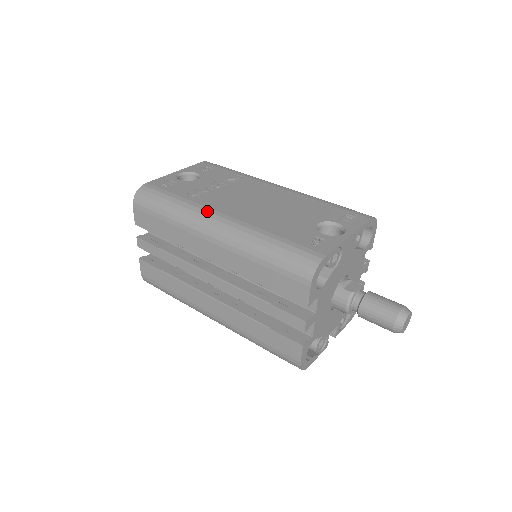
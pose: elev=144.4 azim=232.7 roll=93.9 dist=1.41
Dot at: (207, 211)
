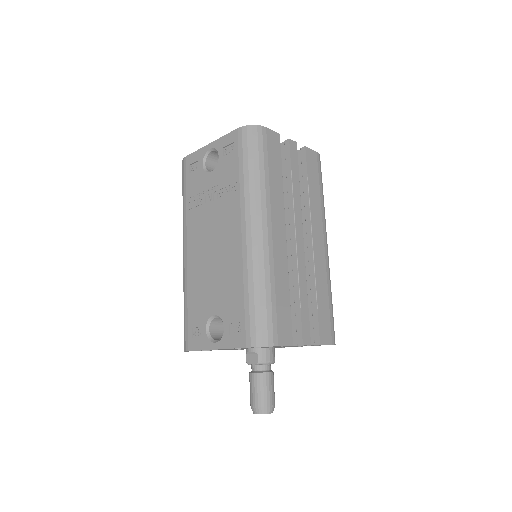
Dot at: (184, 235)
